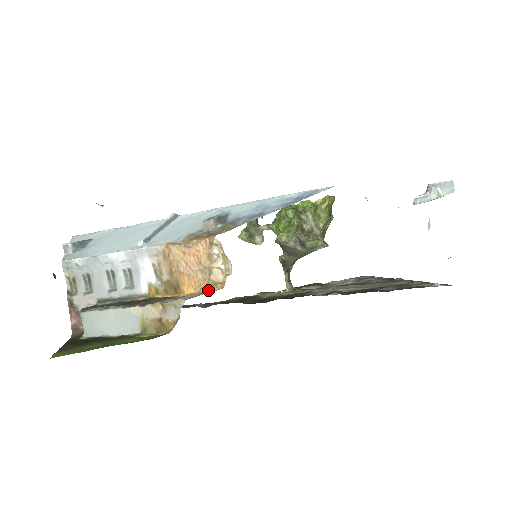
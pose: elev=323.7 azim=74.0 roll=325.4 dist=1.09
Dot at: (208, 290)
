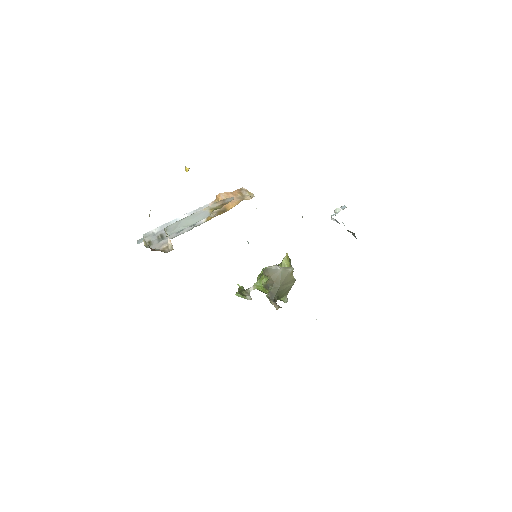
Dot at: occluded
